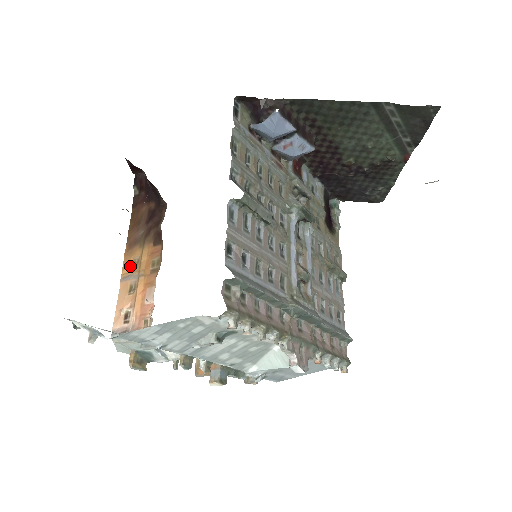
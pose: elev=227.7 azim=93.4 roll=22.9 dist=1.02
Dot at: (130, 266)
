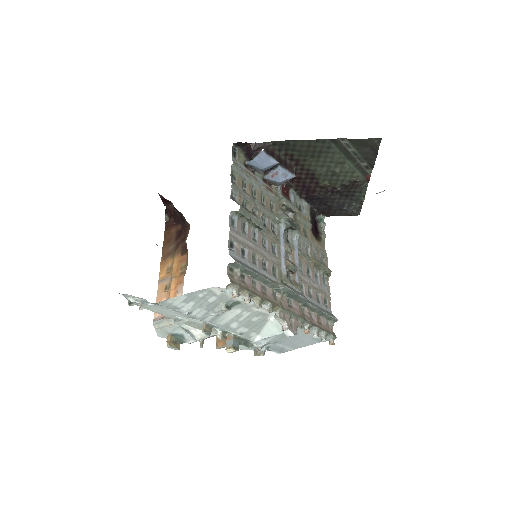
Dot at: (165, 272)
